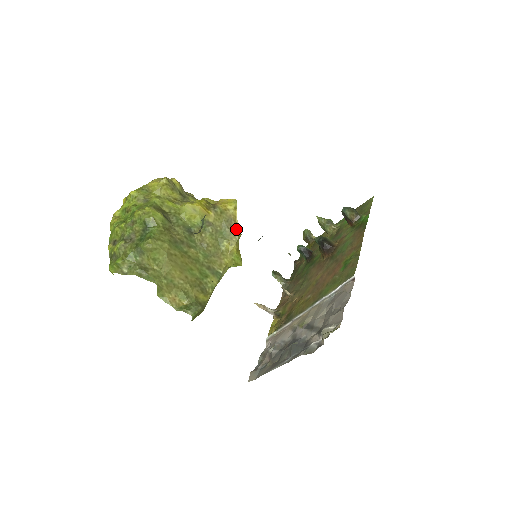
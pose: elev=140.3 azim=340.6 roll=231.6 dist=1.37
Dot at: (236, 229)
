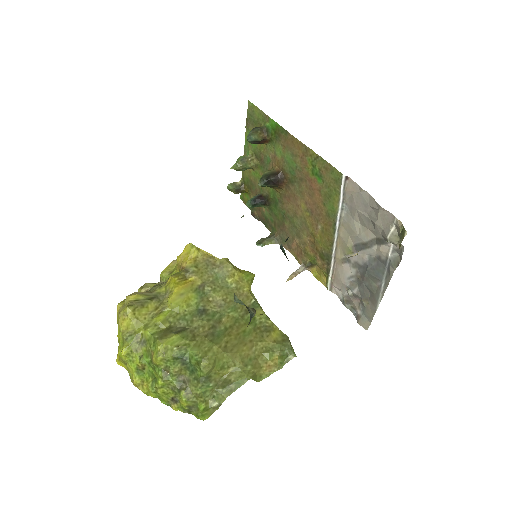
Dot at: (220, 261)
